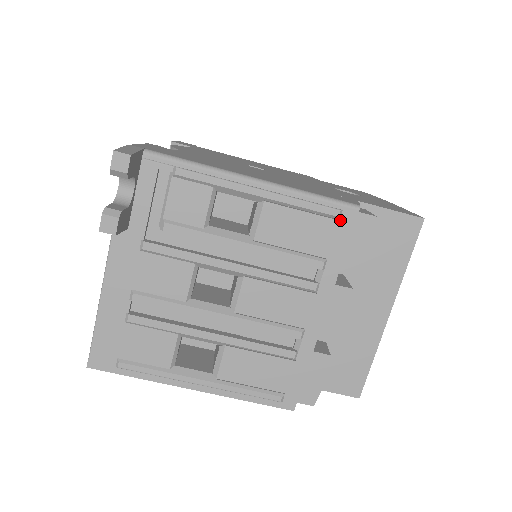
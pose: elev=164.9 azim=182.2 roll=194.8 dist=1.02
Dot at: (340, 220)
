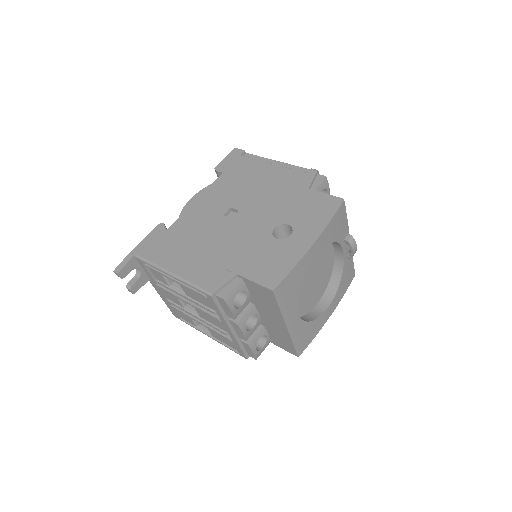
Dot at: (208, 298)
